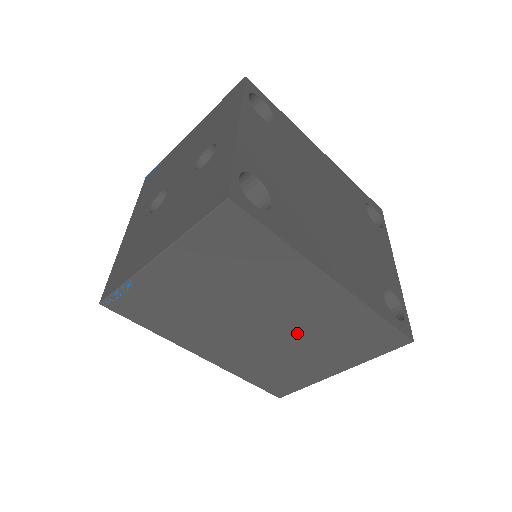
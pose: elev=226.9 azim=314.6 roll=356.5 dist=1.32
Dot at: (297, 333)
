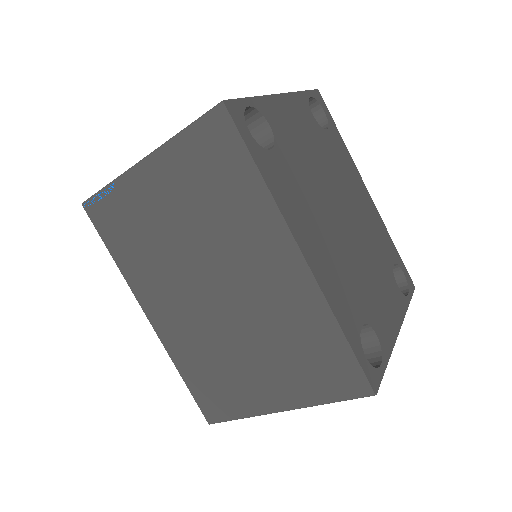
Dot at: (248, 322)
